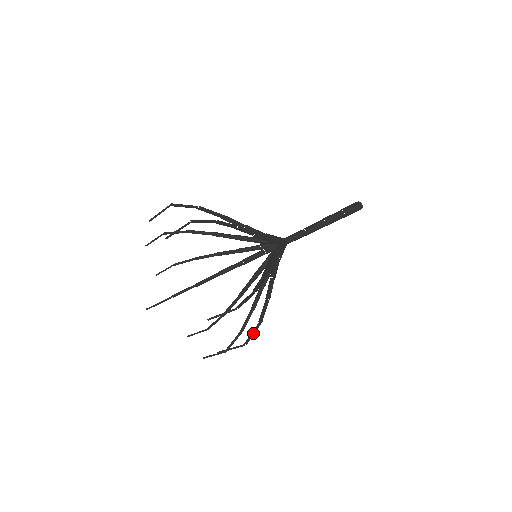
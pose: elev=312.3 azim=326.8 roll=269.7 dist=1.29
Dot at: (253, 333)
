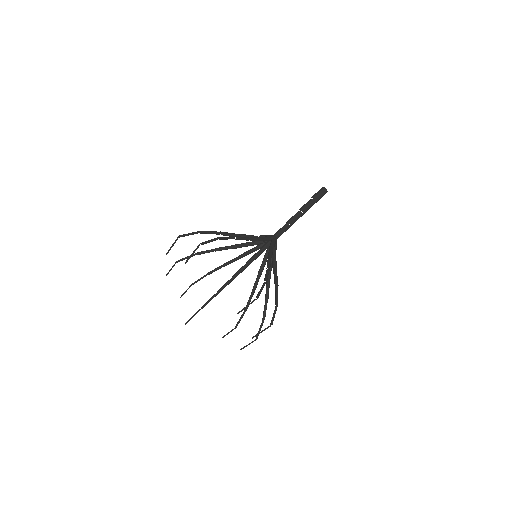
Dot at: (274, 315)
